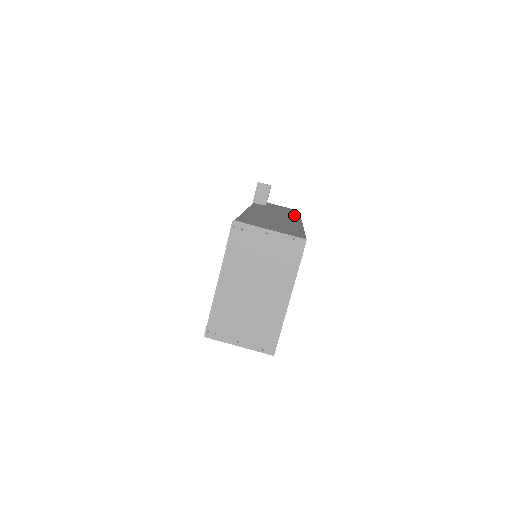
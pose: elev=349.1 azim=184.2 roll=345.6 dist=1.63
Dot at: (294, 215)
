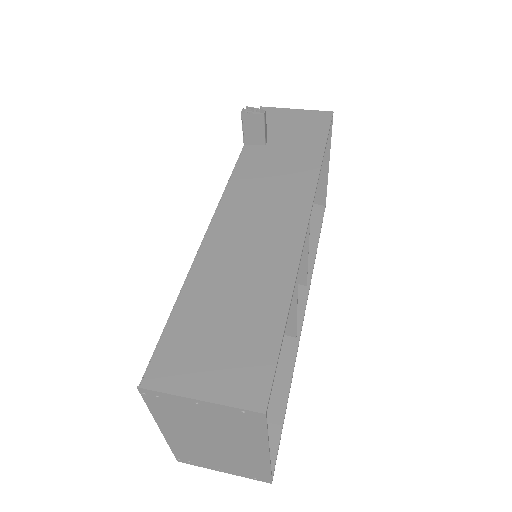
Dot at: (307, 171)
